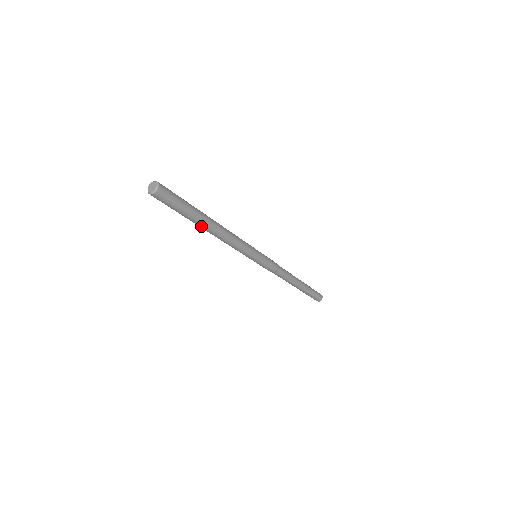
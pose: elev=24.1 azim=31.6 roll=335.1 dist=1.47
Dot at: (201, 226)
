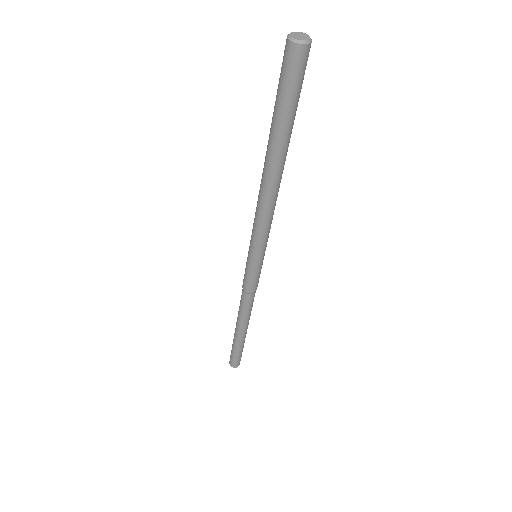
Dot at: (282, 156)
